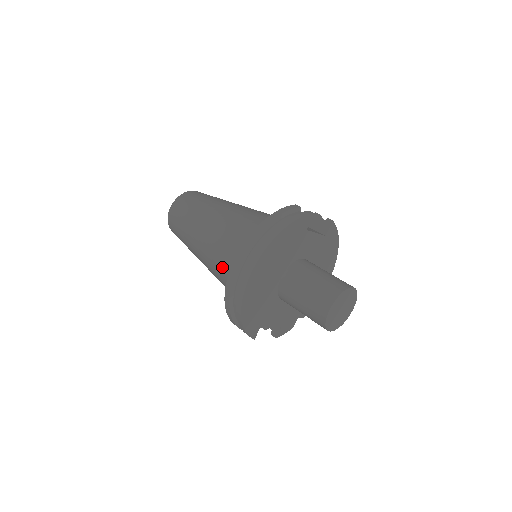
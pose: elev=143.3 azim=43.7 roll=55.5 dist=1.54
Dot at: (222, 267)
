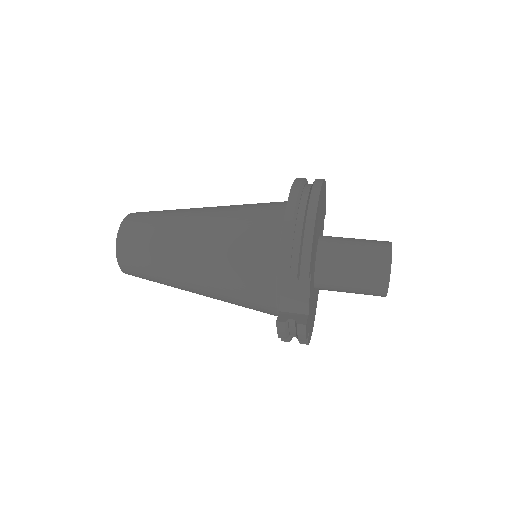
Dot at: (250, 218)
